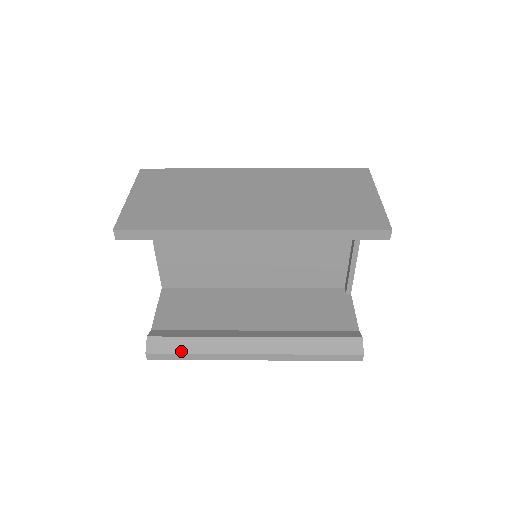
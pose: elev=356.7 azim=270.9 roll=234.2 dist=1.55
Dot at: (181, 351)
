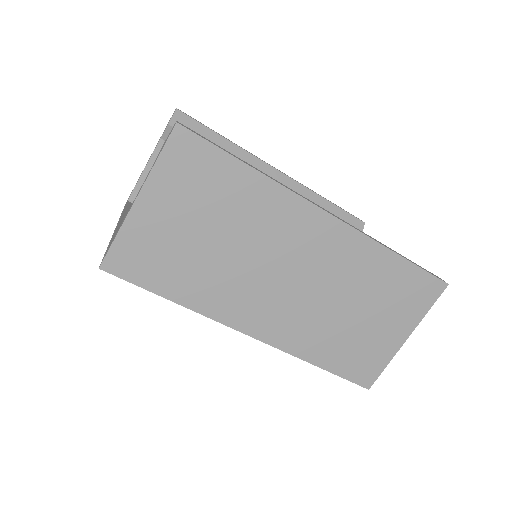
Dot at: occluded
